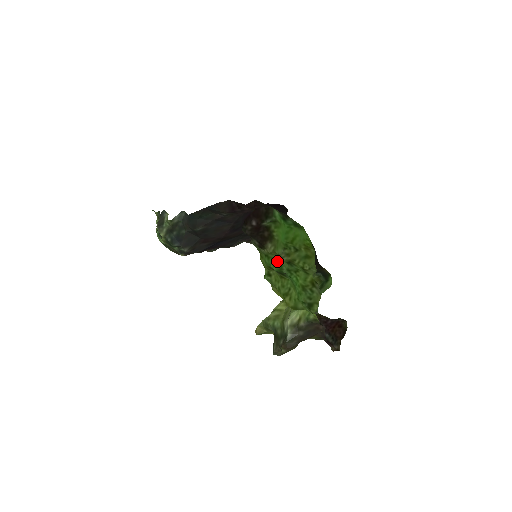
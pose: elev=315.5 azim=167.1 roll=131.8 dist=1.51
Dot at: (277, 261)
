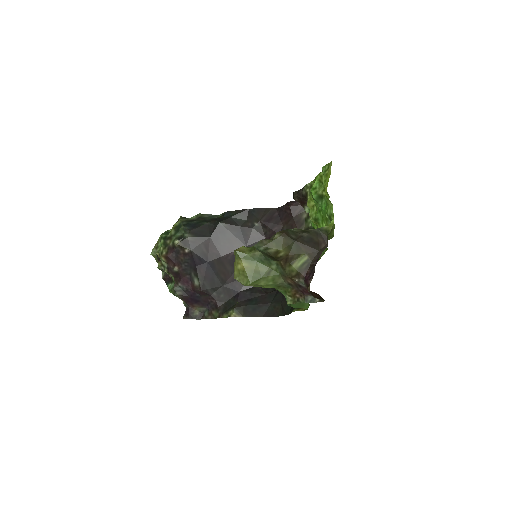
Dot at: (314, 203)
